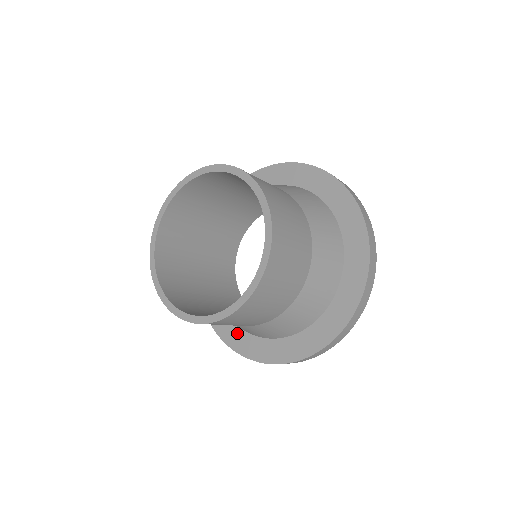
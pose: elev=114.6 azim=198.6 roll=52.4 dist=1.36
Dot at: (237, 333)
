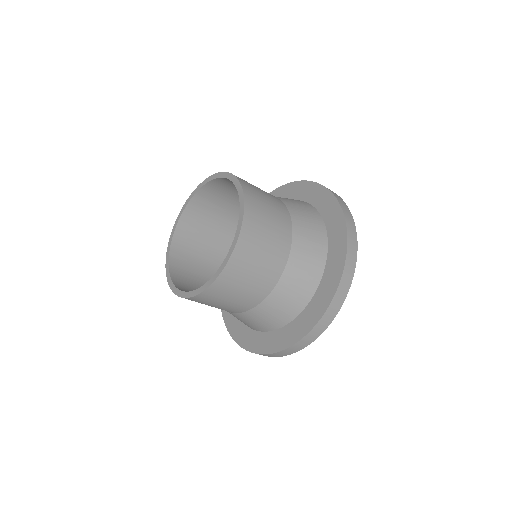
Dot at: (262, 338)
